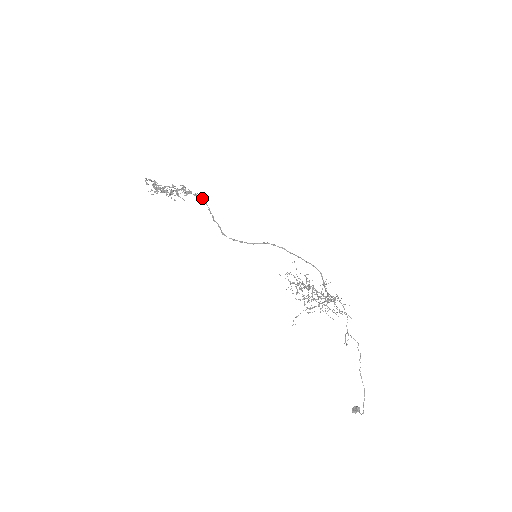
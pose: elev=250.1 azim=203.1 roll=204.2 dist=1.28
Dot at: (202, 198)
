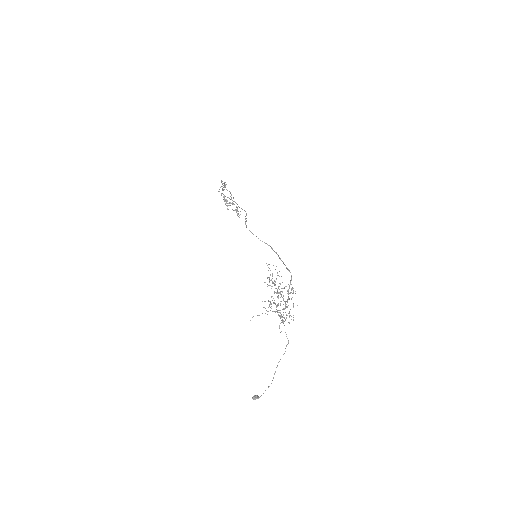
Dot at: occluded
